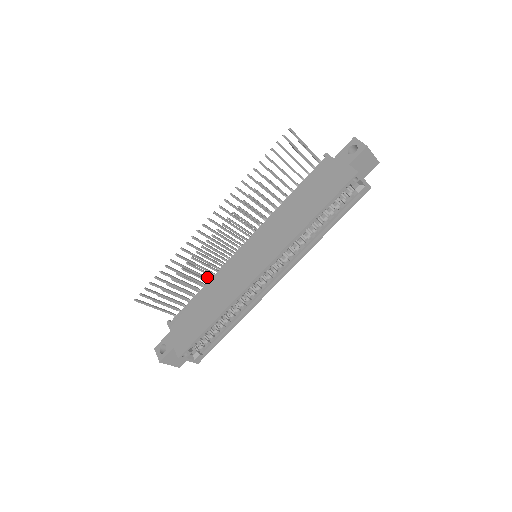
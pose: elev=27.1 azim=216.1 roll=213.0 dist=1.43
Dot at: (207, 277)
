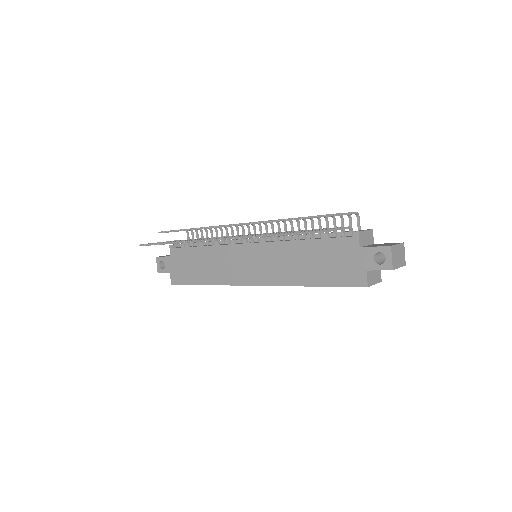
Dot at: occluded
